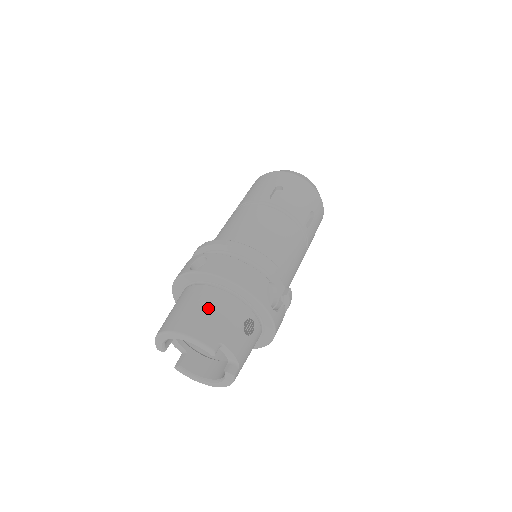
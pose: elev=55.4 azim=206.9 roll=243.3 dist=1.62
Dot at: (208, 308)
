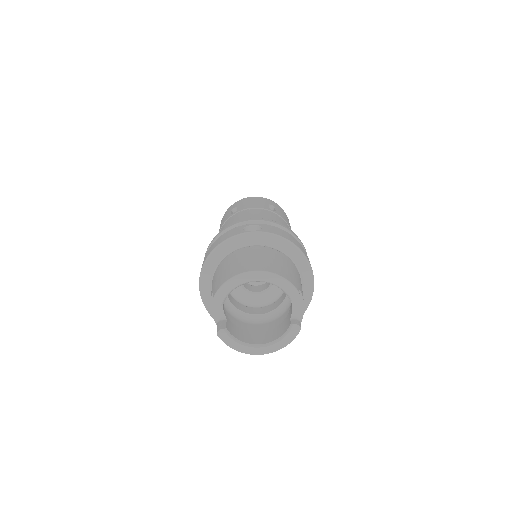
Dot at: (280, 261)
